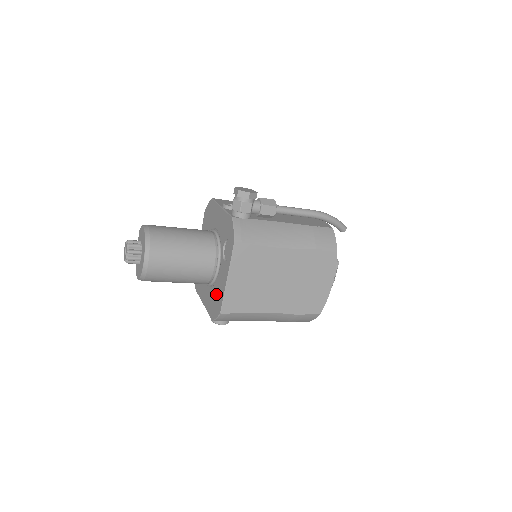
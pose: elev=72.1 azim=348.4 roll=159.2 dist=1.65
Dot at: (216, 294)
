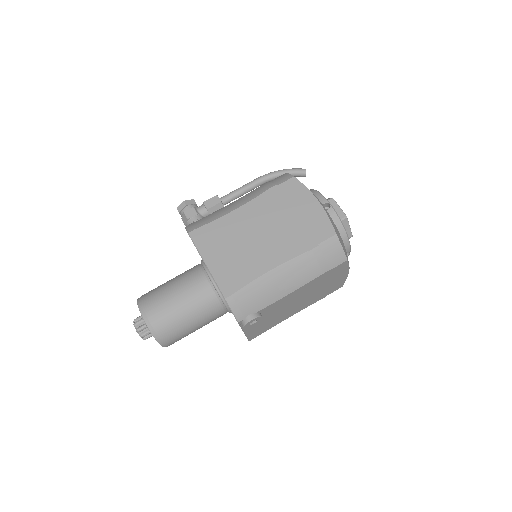
Dot at: occluded
